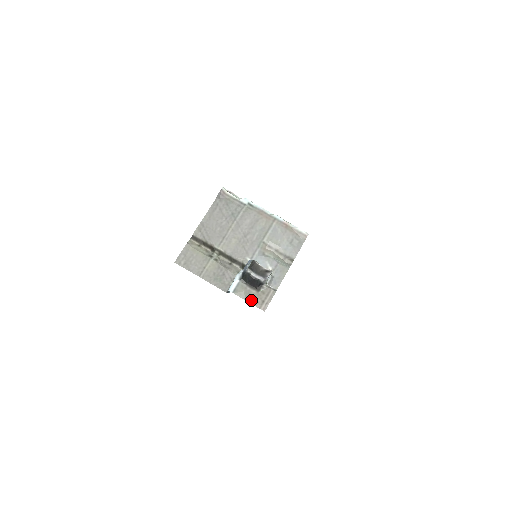
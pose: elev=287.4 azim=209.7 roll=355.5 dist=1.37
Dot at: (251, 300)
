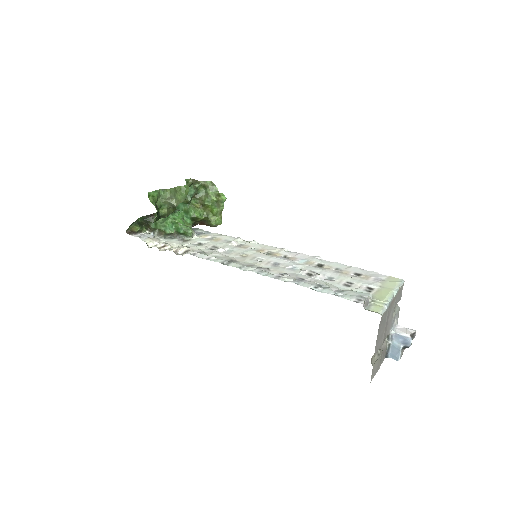
Dot at: (403, 350)
